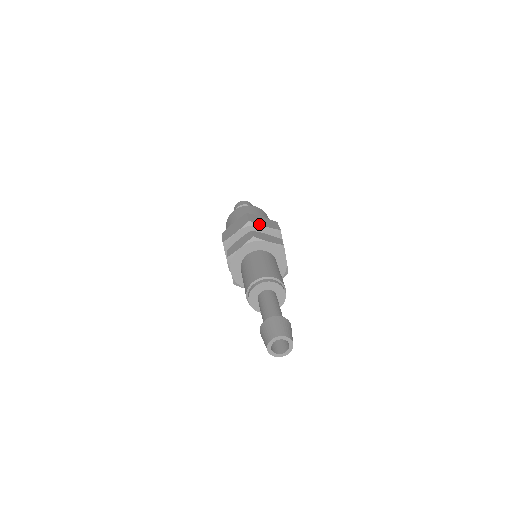
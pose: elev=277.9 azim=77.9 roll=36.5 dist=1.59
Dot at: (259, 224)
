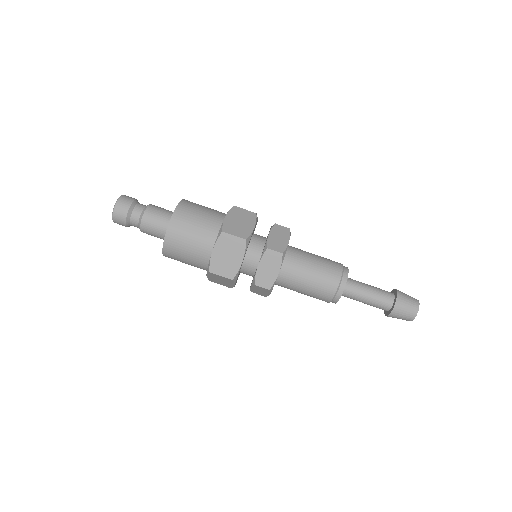
Dot at: (252, 232)
